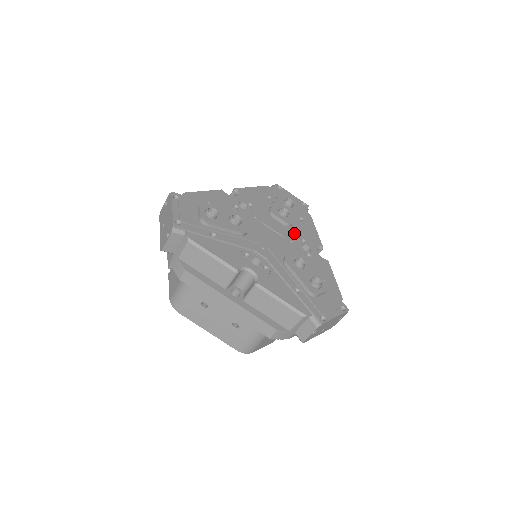
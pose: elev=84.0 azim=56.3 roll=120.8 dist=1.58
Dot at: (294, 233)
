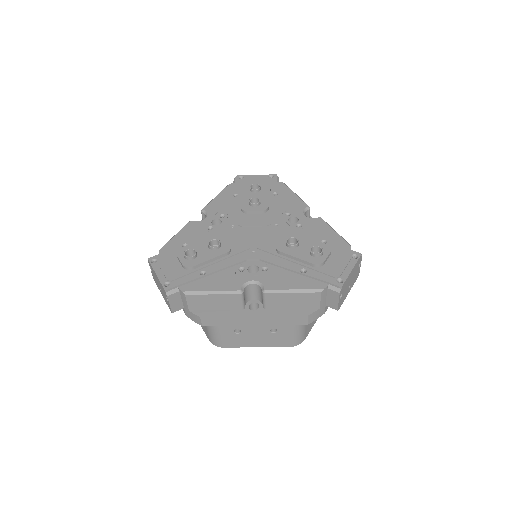
Dot at: (275, 214)
